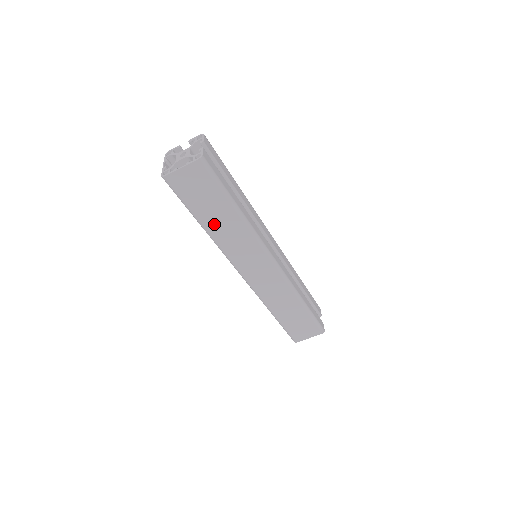
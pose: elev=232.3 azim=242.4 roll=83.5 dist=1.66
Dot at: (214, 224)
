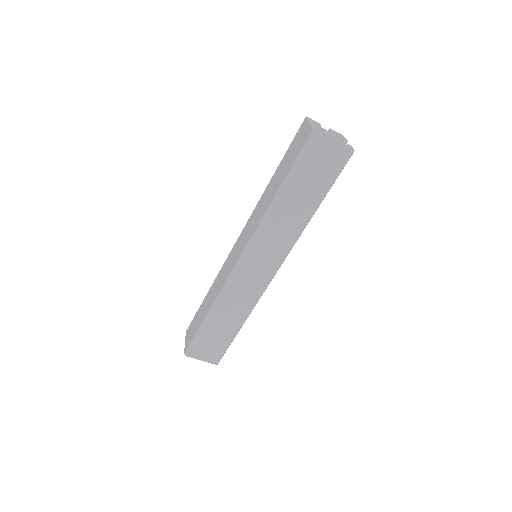
Dot at: (288, 203)
